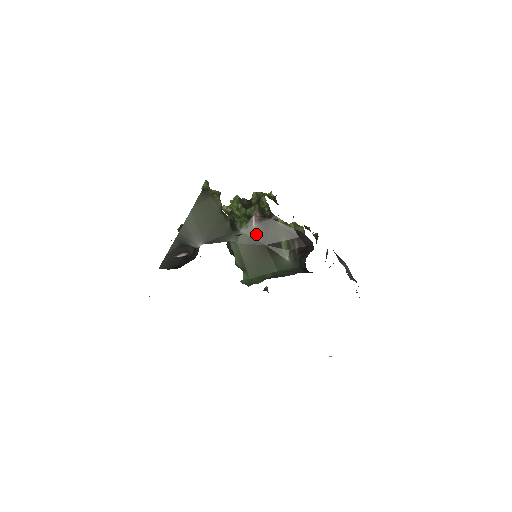
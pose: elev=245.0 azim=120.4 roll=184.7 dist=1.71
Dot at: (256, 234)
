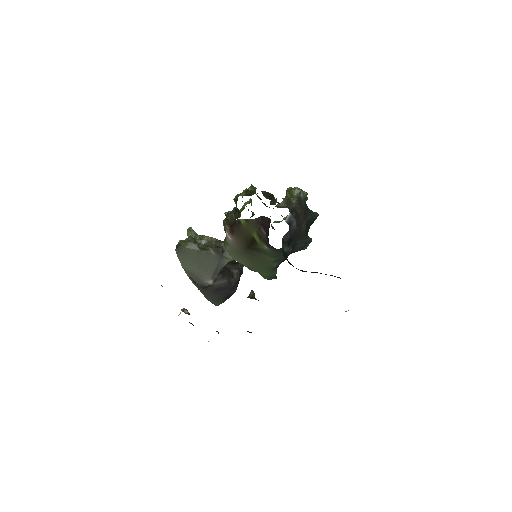
Dot at: (236, 244)
